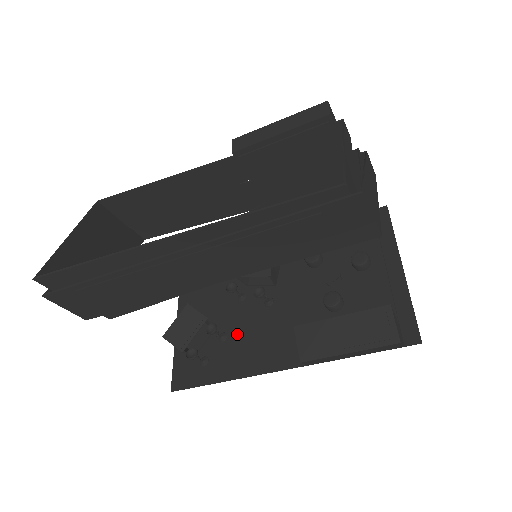
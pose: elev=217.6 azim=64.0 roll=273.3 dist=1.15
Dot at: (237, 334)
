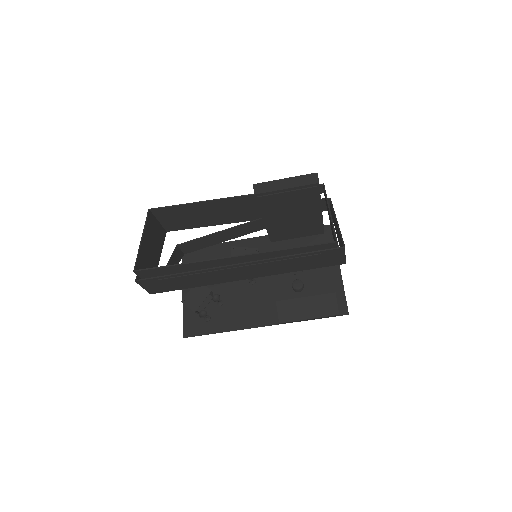
Dot at: (231, 301)
